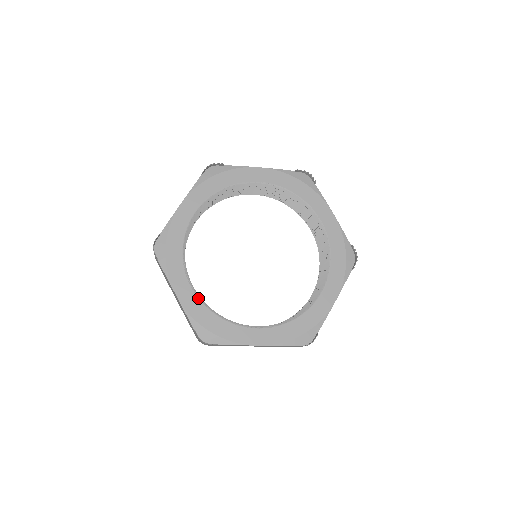
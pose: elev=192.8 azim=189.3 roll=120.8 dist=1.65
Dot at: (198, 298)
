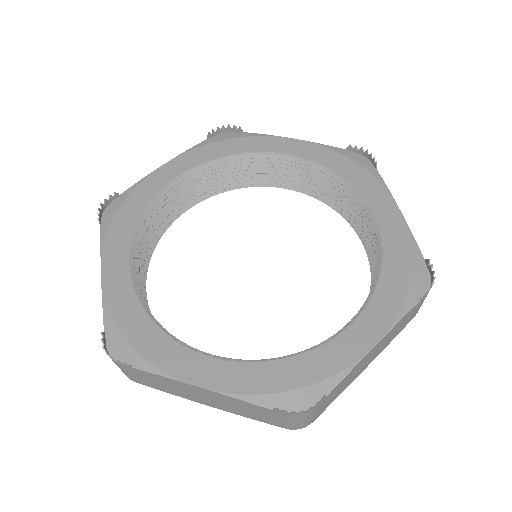
Dot at: (234, 361)
